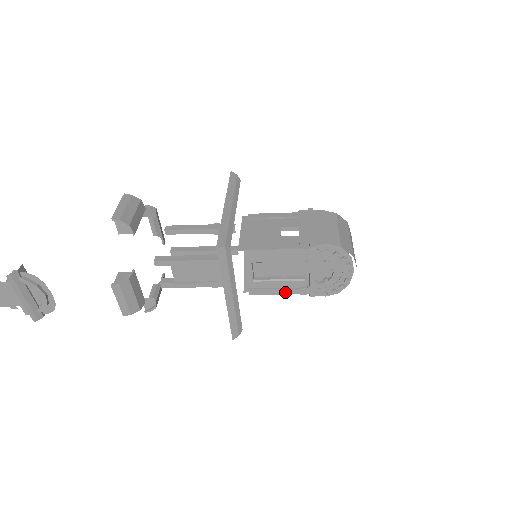
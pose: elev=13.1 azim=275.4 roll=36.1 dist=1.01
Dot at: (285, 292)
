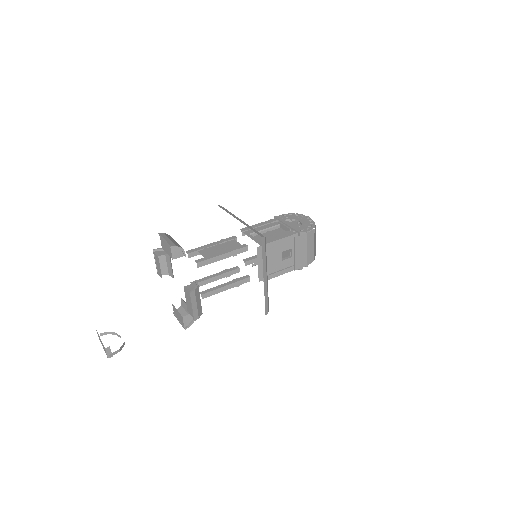
Dot at: occluded
